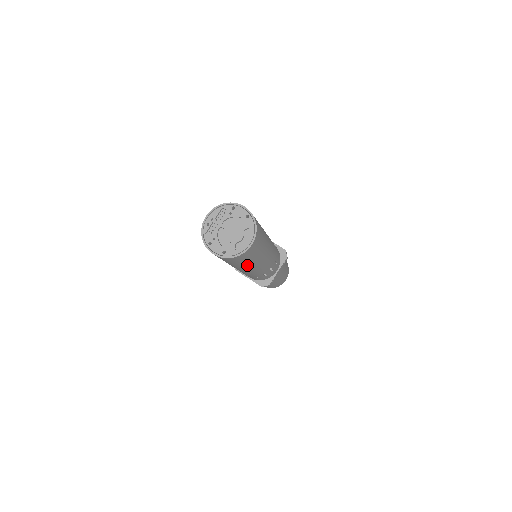
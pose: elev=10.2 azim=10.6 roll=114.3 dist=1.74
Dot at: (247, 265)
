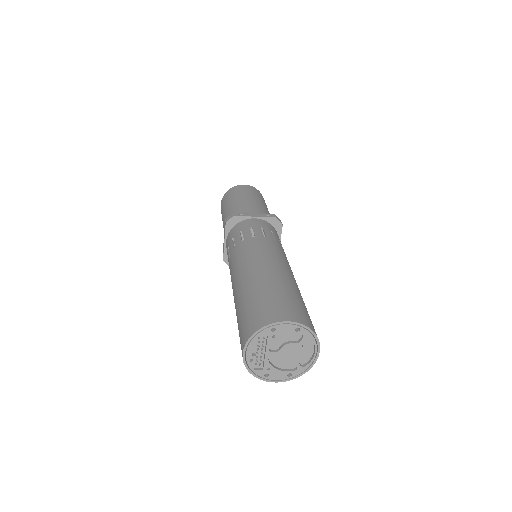
Dot at: occluded
